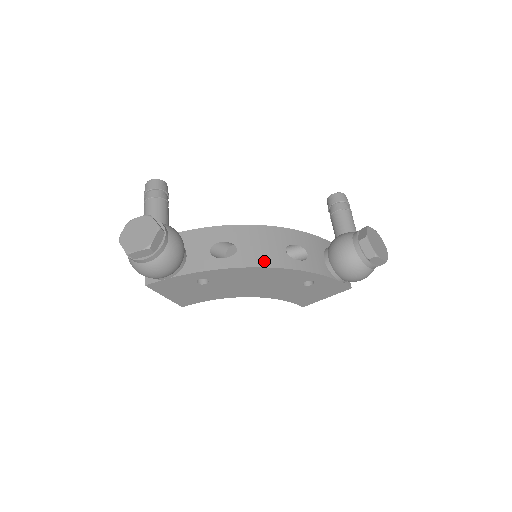
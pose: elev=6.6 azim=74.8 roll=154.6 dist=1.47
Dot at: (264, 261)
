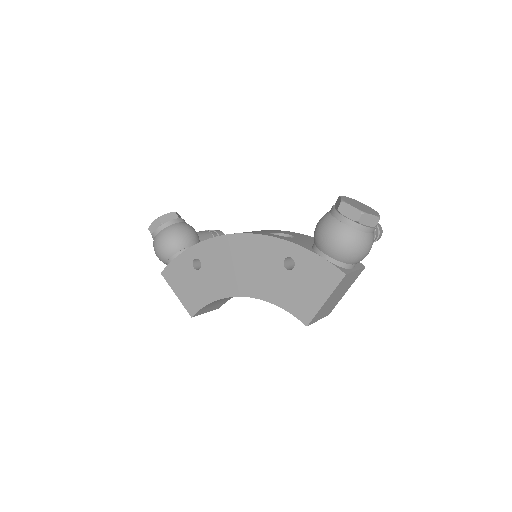
Dot at: occluded
